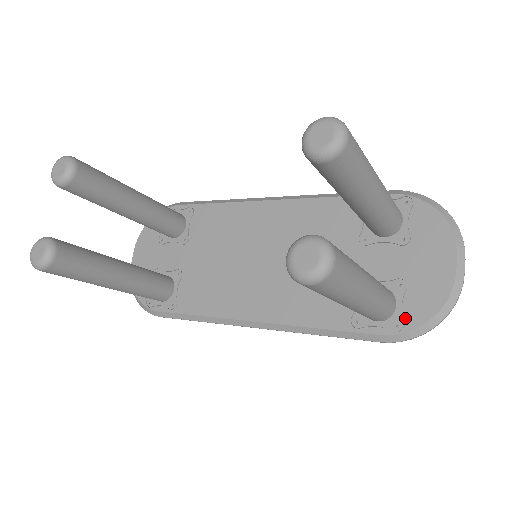
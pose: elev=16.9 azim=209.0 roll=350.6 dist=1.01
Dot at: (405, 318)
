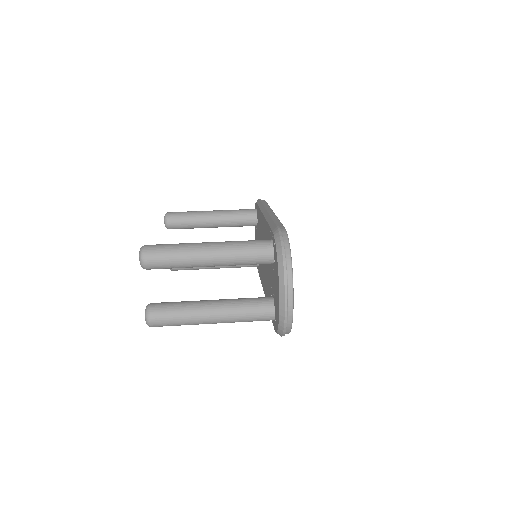
Dot at: (275, 323)
